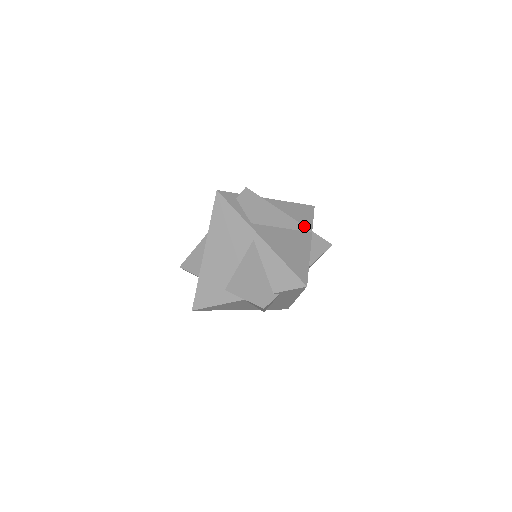
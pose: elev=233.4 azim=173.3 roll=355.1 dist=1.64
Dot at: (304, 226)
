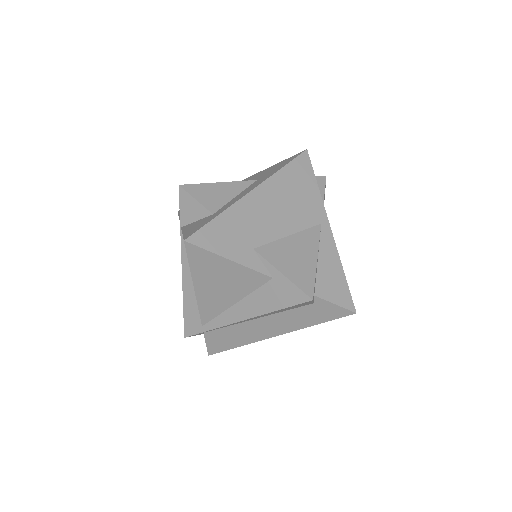
Dot at: occluded
